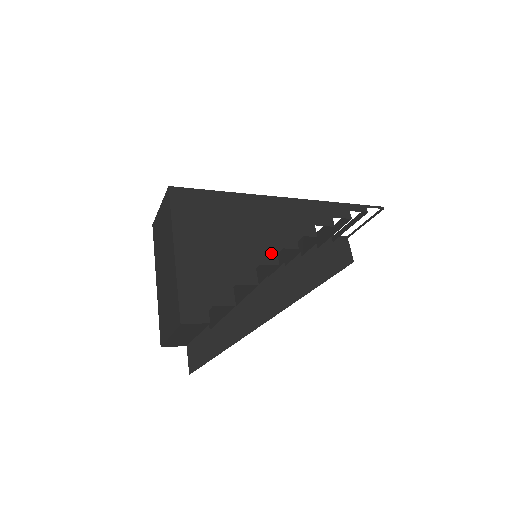
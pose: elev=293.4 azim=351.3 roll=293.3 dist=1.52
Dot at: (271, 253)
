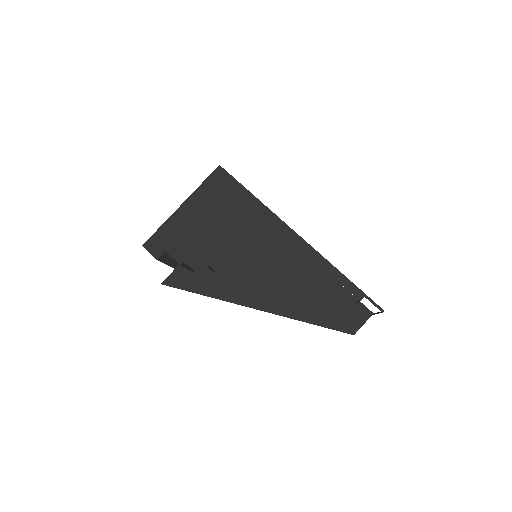
Dot at: (238, 257)
